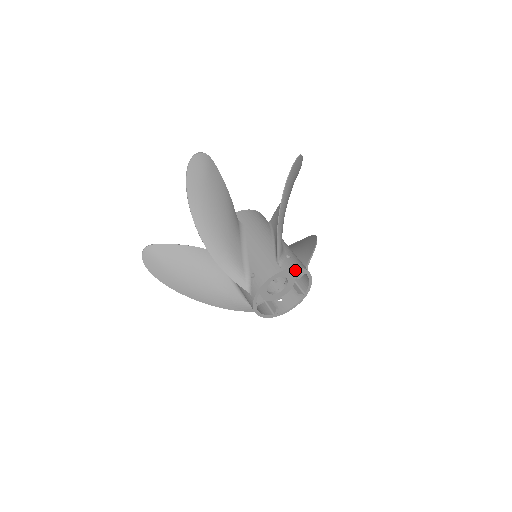
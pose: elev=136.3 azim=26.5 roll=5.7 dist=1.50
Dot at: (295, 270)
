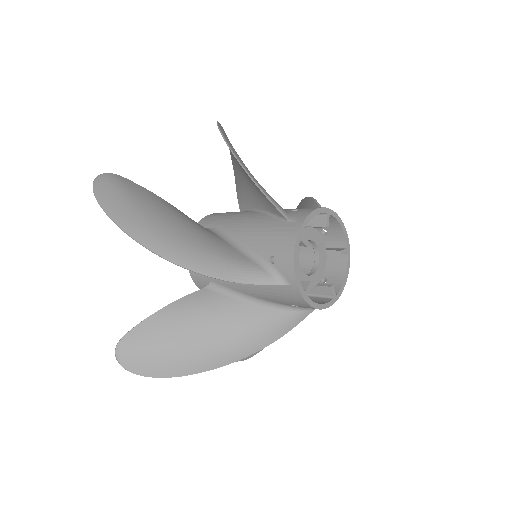
Dot at: (332, 249)
